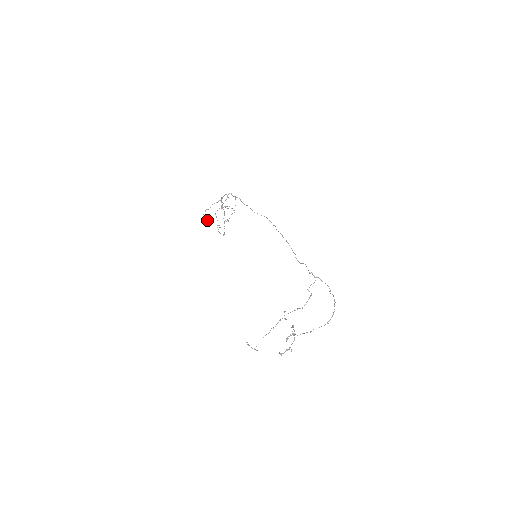
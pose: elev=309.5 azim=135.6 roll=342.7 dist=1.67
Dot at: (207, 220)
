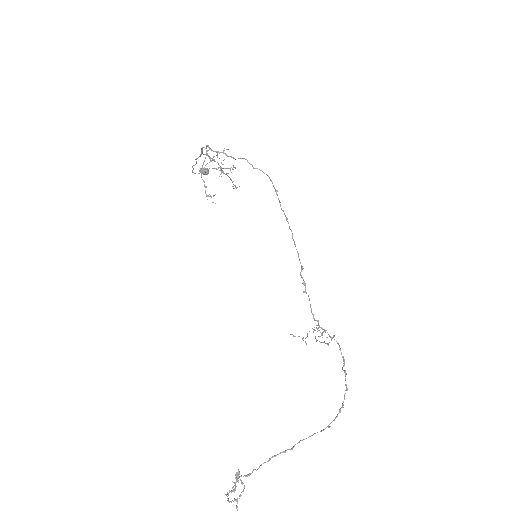
Dot at: (205, 173)
